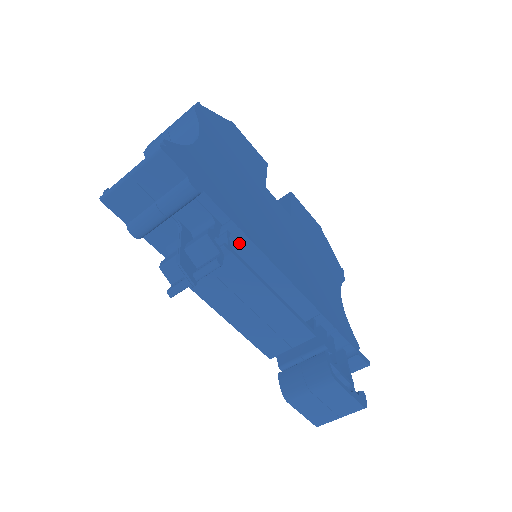
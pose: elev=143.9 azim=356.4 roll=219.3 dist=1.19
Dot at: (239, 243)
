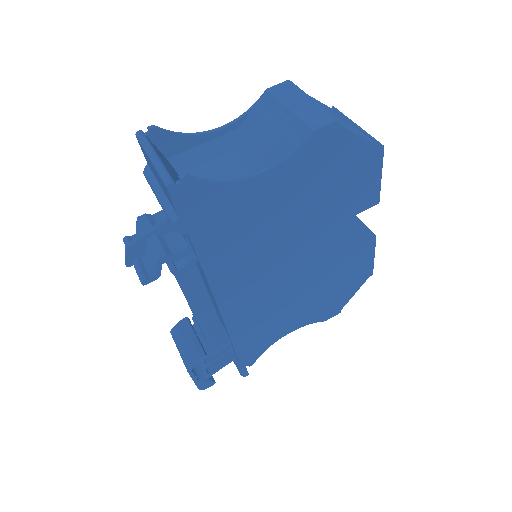
Dot at: occluded
